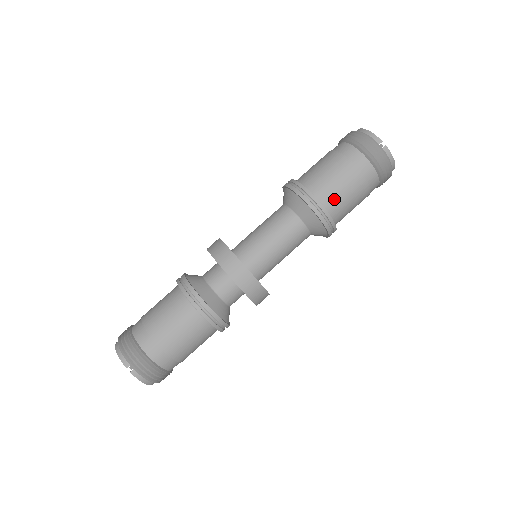
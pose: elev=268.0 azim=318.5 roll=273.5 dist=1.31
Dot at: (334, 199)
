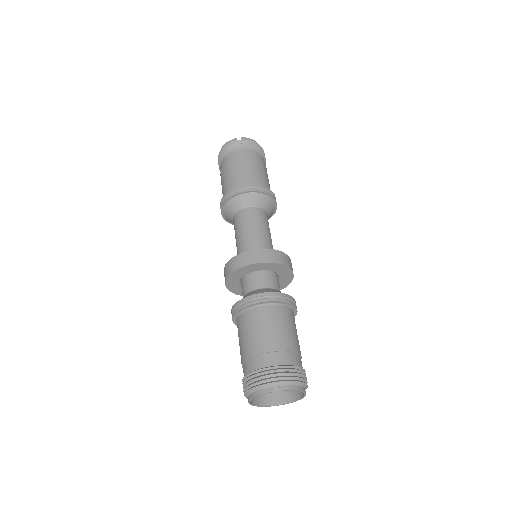
Dot at: (252, 179)
